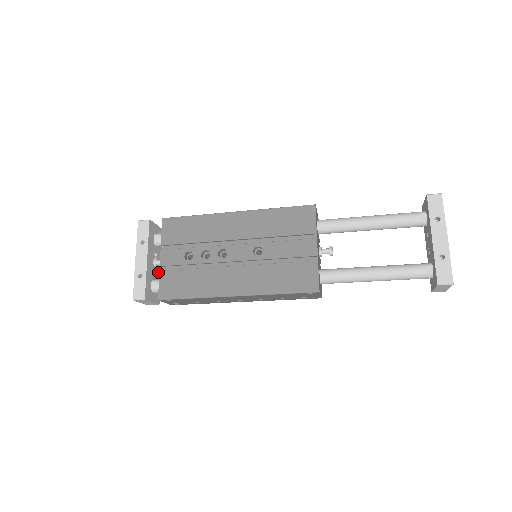
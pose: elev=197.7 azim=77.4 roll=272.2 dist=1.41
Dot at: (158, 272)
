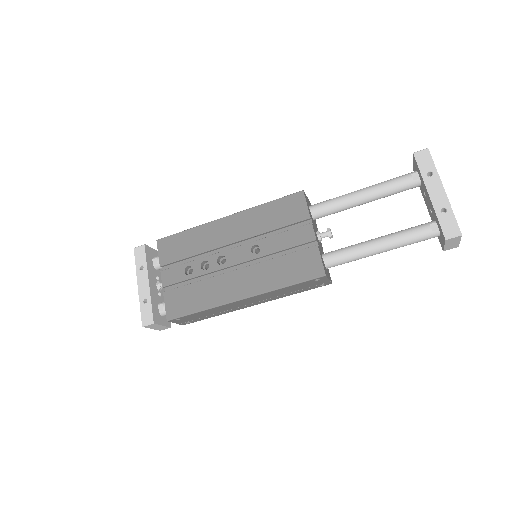
Dot at: occluded
